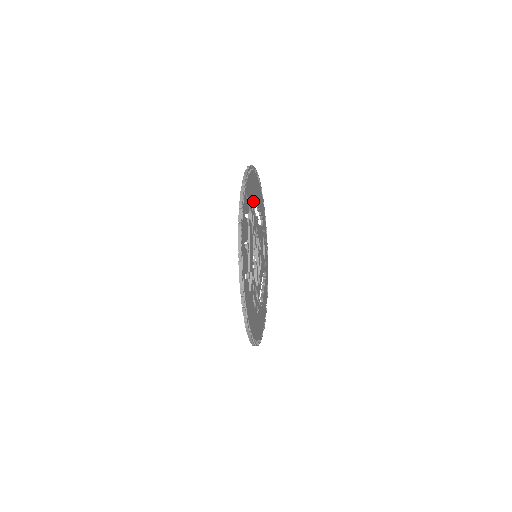
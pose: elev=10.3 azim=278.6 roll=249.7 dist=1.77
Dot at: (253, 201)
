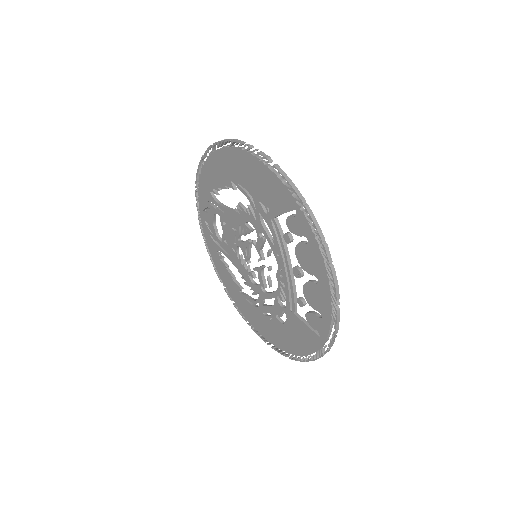
Dot at: (260, 196)
